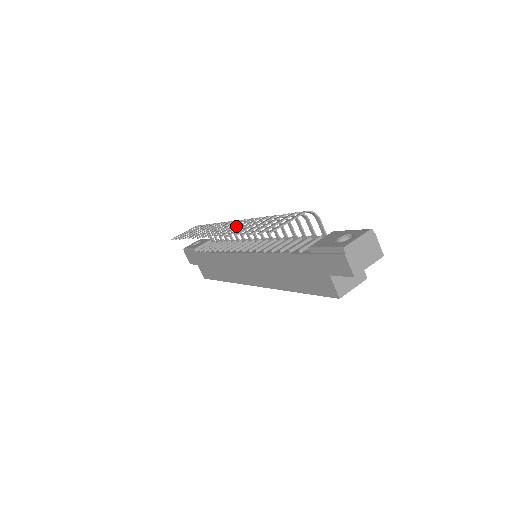
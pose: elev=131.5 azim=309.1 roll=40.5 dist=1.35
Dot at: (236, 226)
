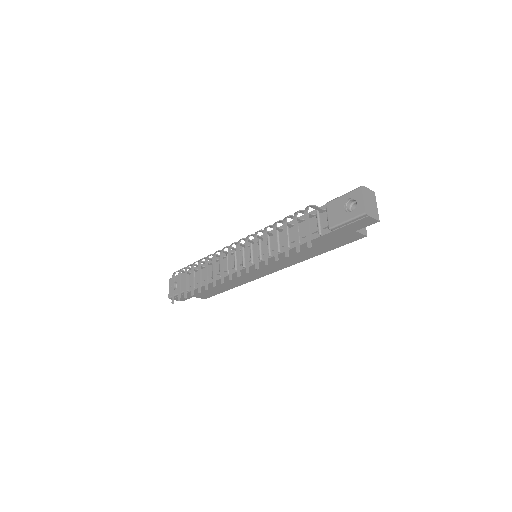
Dot at: (245, 256)
